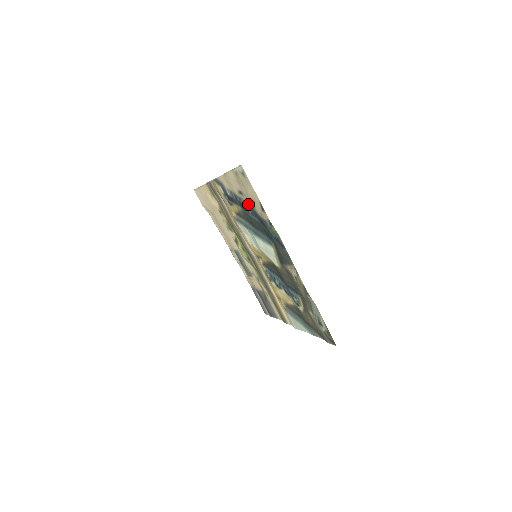
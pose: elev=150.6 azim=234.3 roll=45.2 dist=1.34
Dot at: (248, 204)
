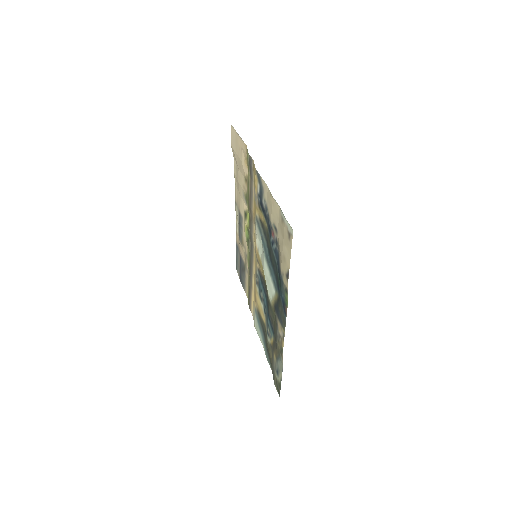
Dot at: (277, 243)
